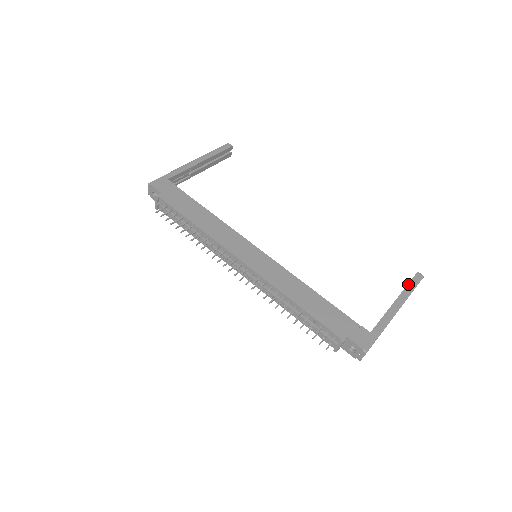
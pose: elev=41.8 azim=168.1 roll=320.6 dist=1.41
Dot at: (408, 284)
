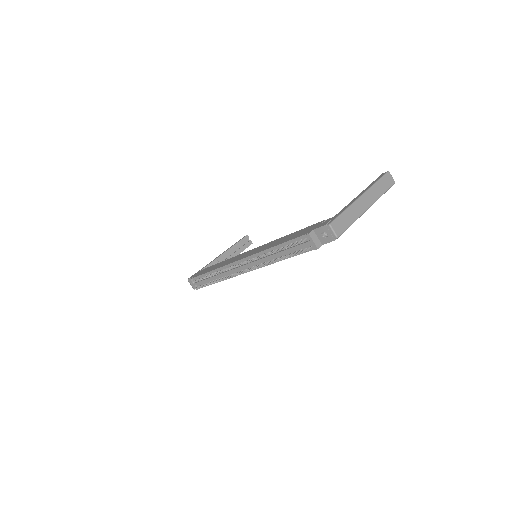
Dot at: (373, 182)
